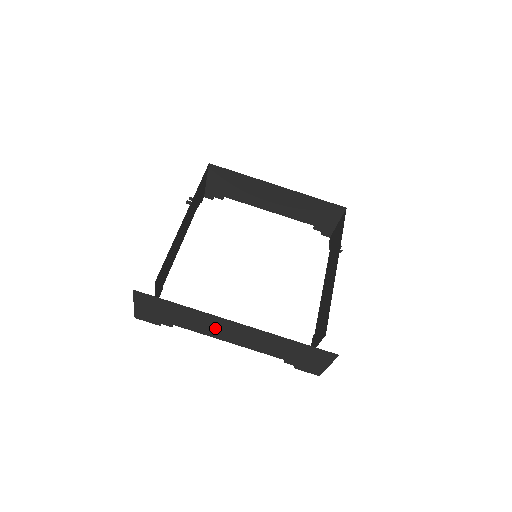
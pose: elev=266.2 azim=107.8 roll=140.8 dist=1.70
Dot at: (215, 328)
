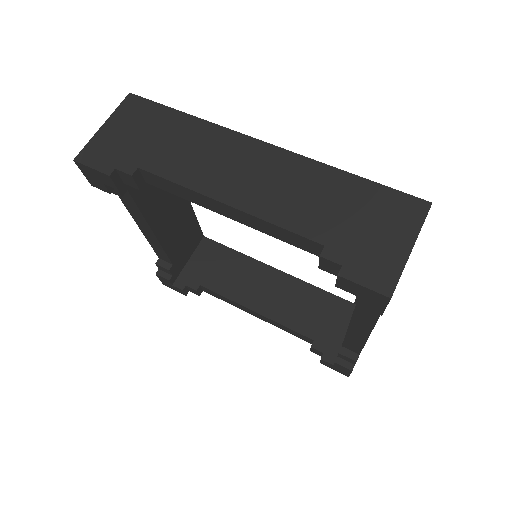
Dot at: (218, 164)
